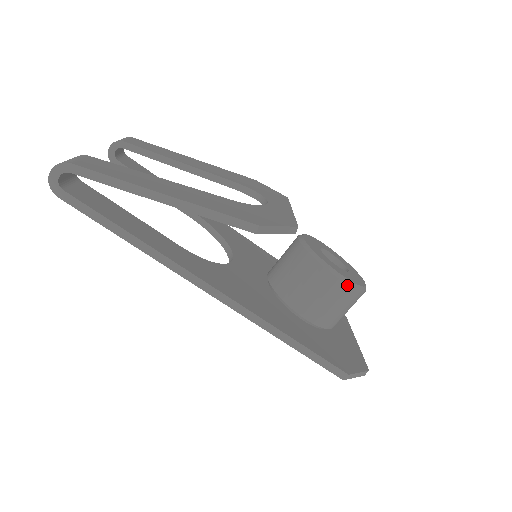
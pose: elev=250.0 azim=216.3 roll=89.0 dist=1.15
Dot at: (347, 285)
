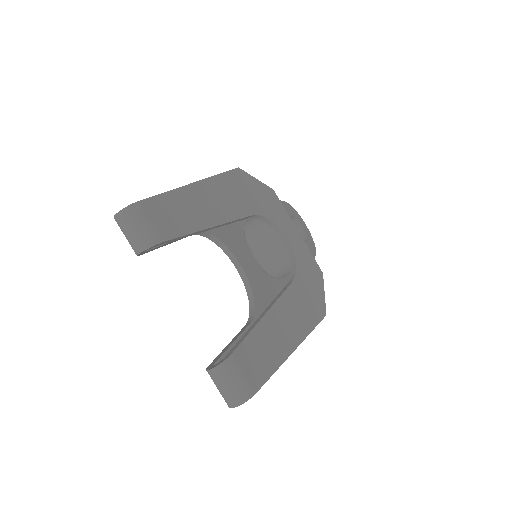
Dot at: occluded
